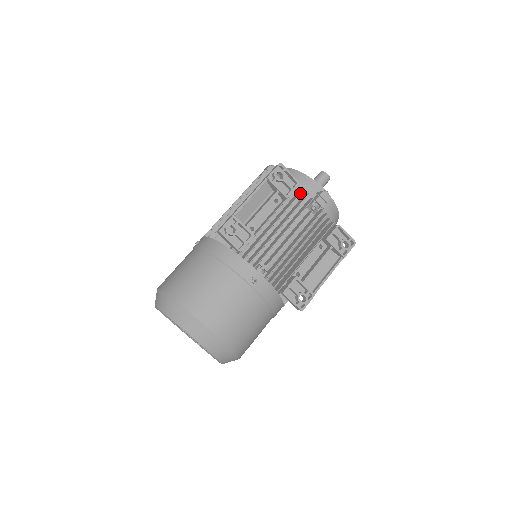
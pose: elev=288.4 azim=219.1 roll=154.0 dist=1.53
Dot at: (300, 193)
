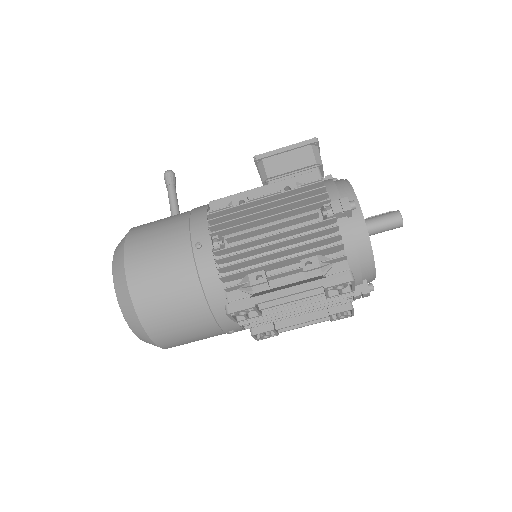
Dot at: occluded
